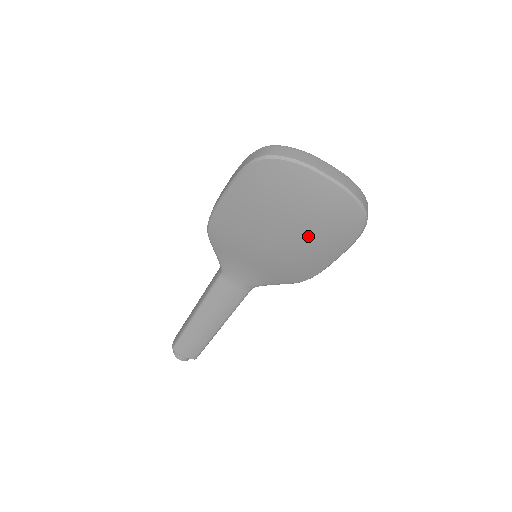
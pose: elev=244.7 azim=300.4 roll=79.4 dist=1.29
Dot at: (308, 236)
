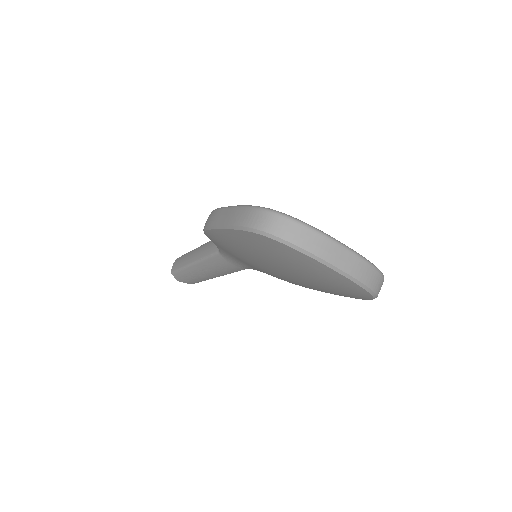
Dot at: (308, 284)
